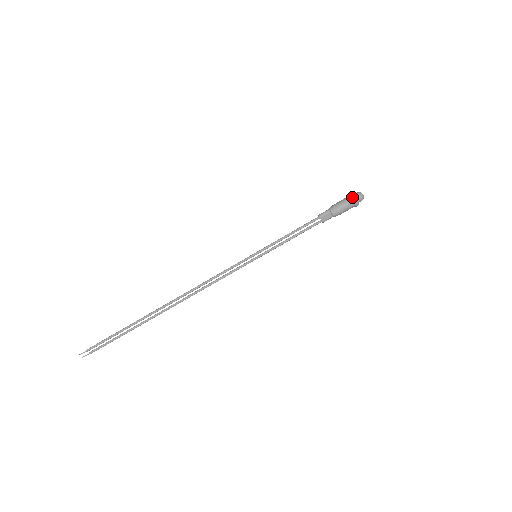
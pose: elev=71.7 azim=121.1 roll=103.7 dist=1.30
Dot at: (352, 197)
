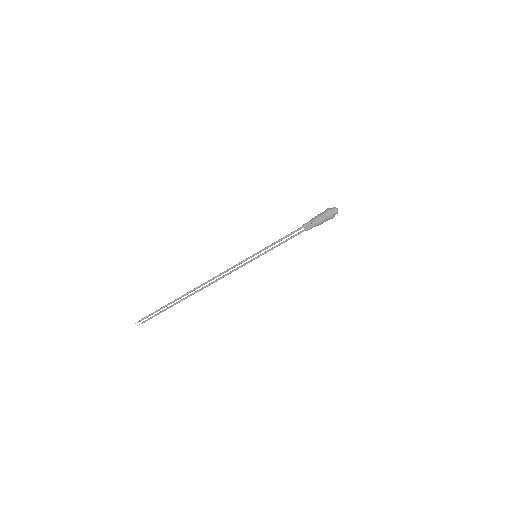
Dot at: (327, 211)
